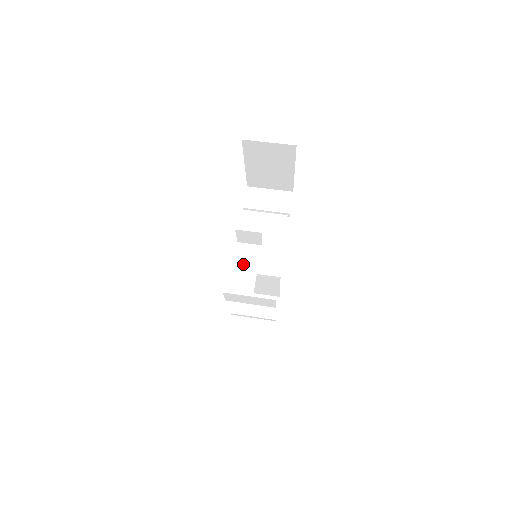
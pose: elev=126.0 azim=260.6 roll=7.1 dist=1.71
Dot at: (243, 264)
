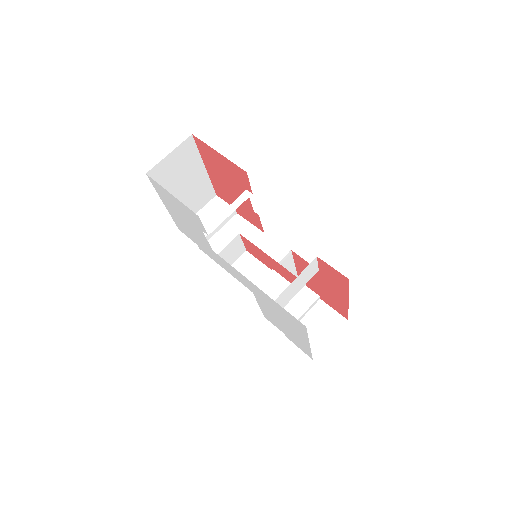
Dot at: (252, 277)
